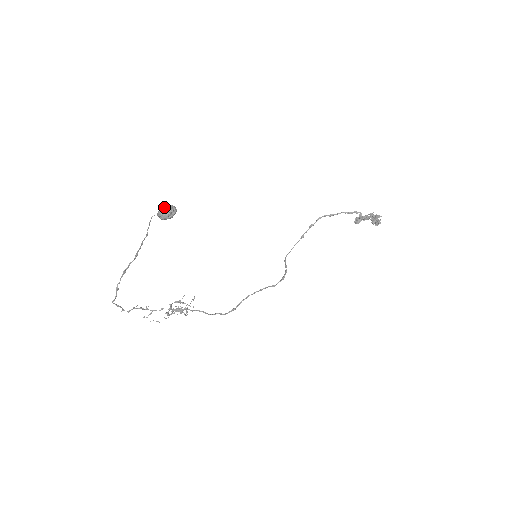
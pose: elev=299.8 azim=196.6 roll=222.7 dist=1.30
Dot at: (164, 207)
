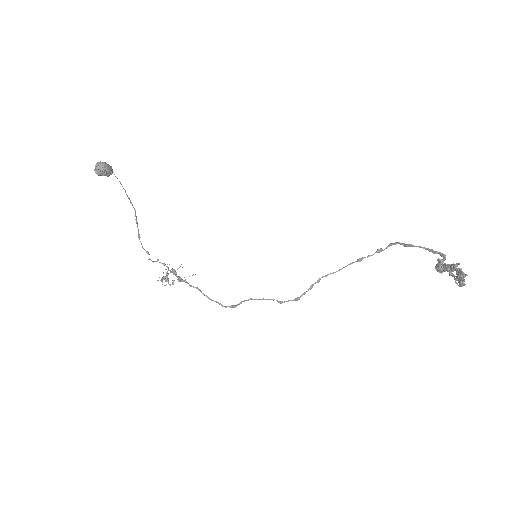
Dot at: (97, 162)
